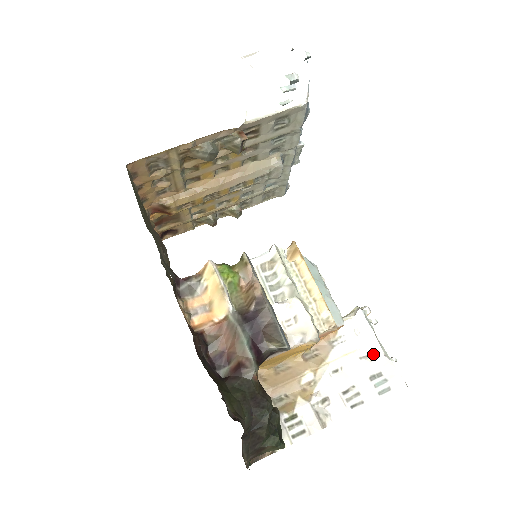
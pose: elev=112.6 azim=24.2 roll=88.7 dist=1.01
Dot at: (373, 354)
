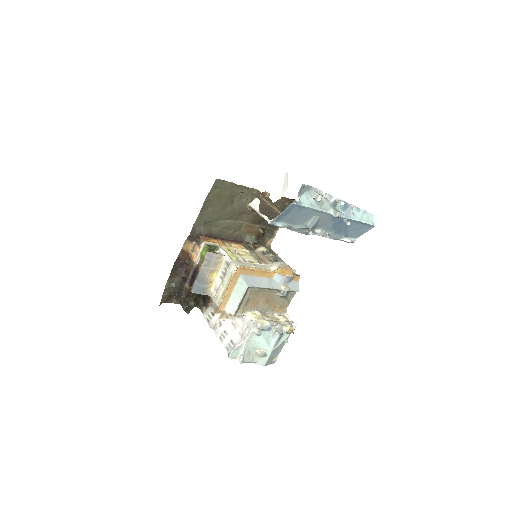
Dot at: (242, 338)
